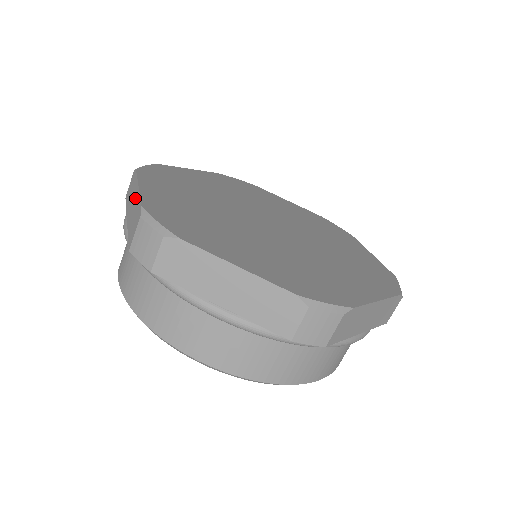
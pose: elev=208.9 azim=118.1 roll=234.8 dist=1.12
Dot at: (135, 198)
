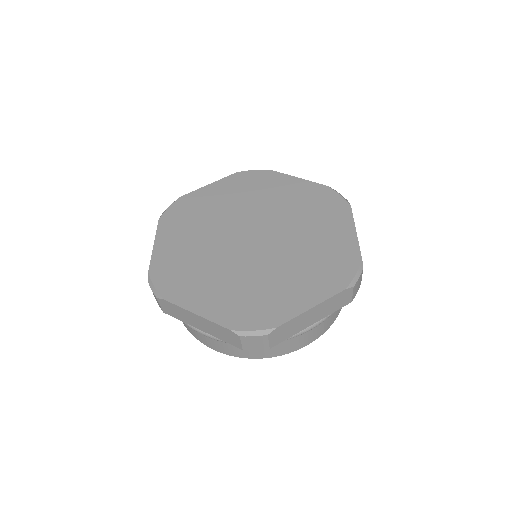
Dot at: occluded
